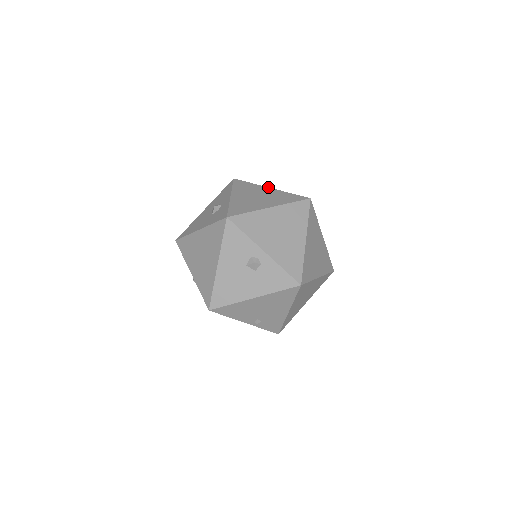
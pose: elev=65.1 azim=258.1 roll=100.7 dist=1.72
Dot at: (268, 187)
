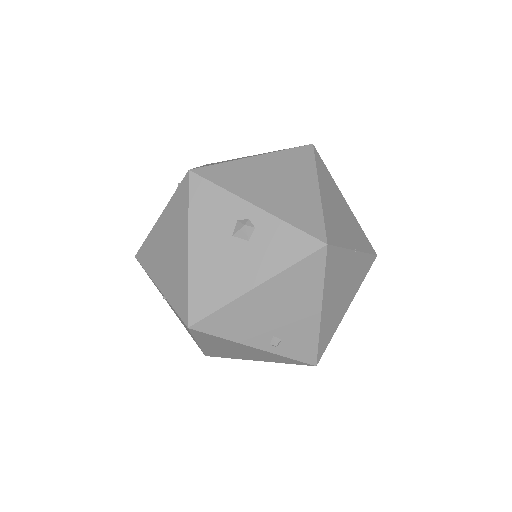
Dot at: occluded
